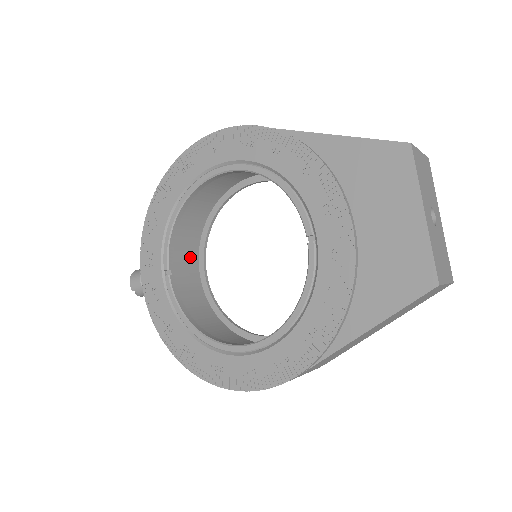
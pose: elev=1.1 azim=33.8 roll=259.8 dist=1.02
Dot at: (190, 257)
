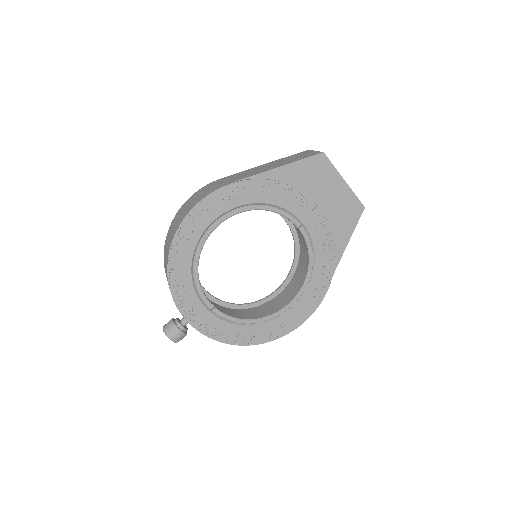
Dot at: occluded
